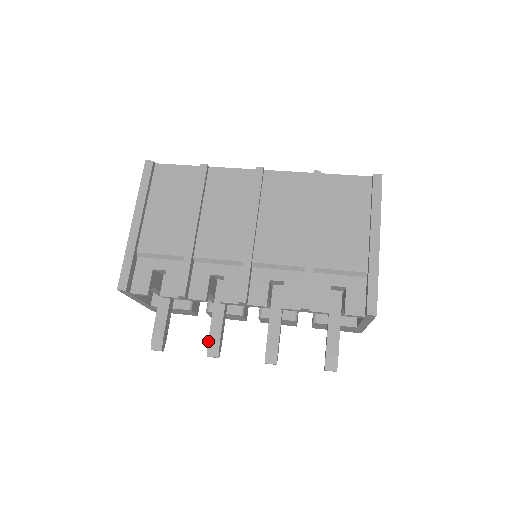
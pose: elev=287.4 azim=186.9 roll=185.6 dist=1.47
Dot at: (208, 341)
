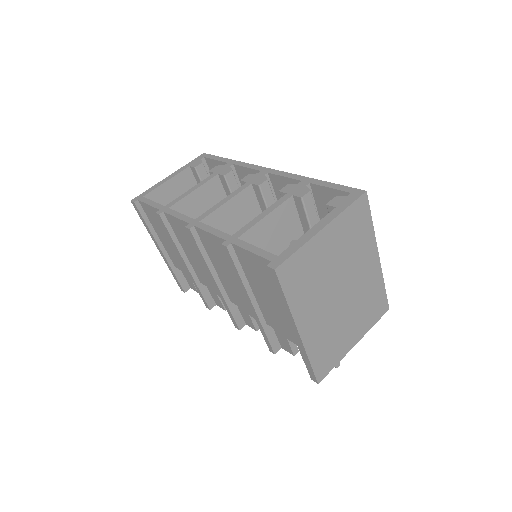
Dot at: occluded
